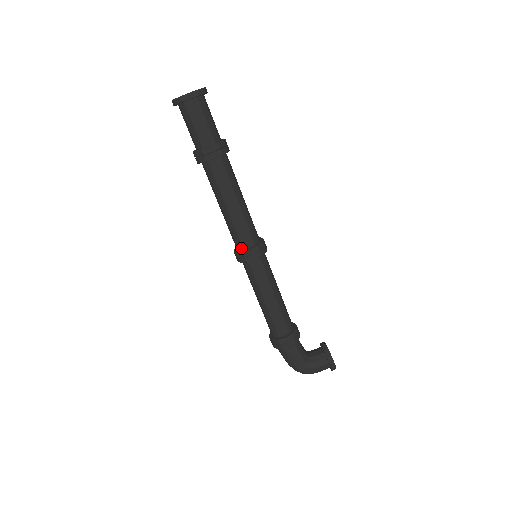
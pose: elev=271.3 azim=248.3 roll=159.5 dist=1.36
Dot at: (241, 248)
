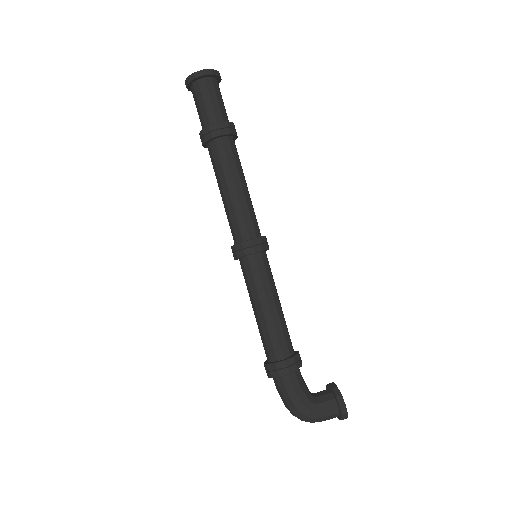
Dot at: (240, 240)
